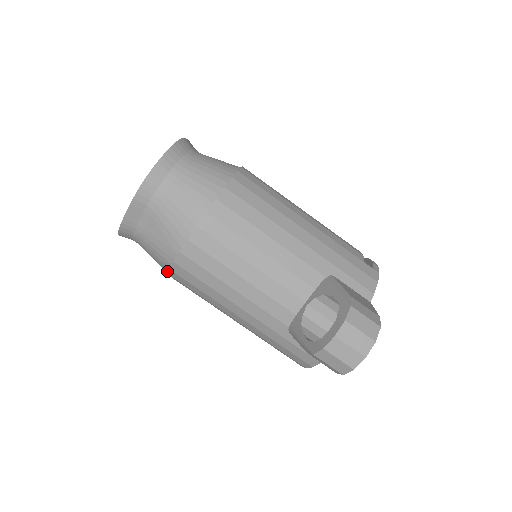
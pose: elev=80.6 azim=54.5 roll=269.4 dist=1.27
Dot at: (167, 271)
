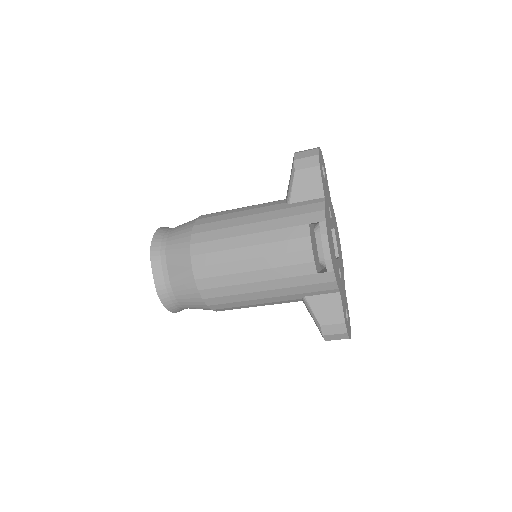
Dot at: occluded
